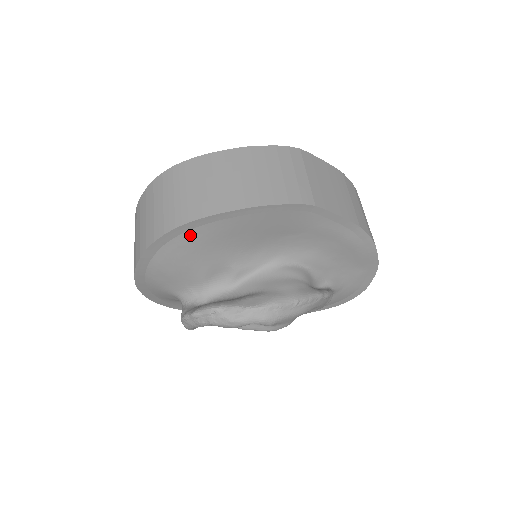
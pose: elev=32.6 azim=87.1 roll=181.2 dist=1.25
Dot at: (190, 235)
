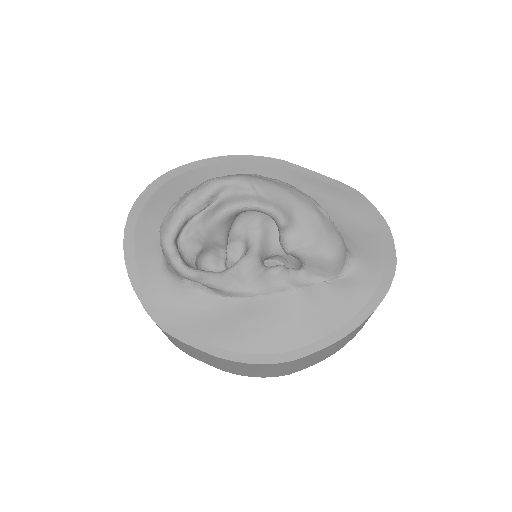
Dot at: (179, 179)
